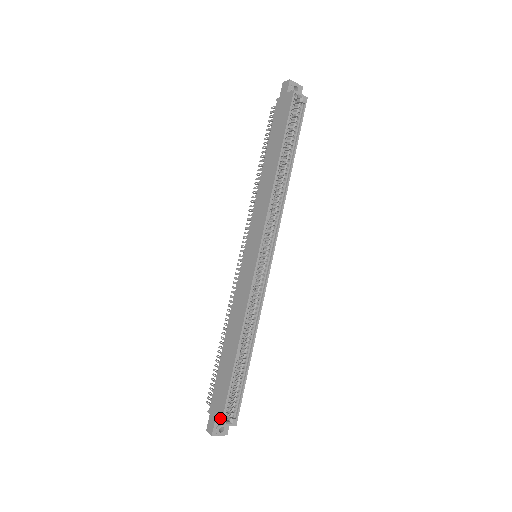
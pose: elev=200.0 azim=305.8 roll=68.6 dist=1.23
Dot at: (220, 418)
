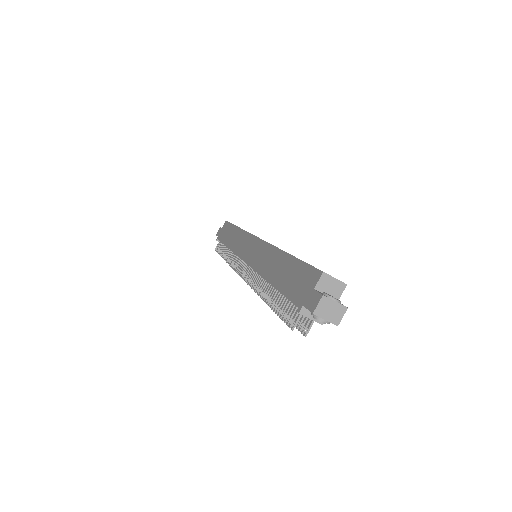
Dot at: (316, 274)
